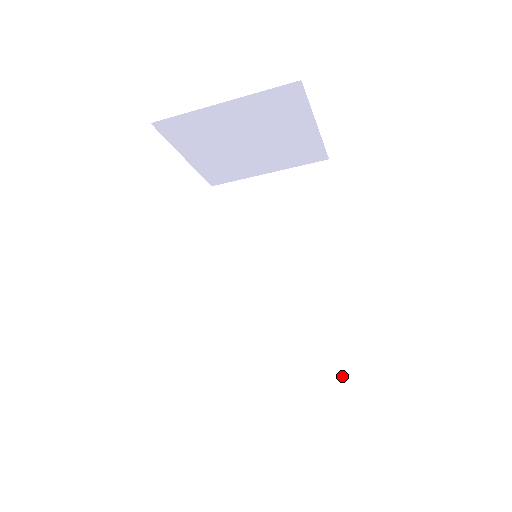
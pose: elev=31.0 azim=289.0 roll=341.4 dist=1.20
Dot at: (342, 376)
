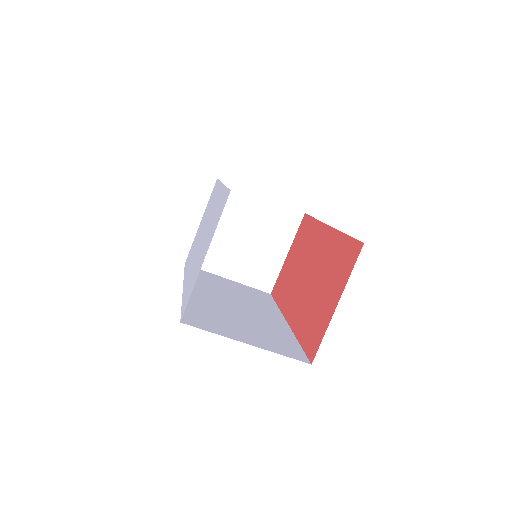
Dot at: (294, 353)
